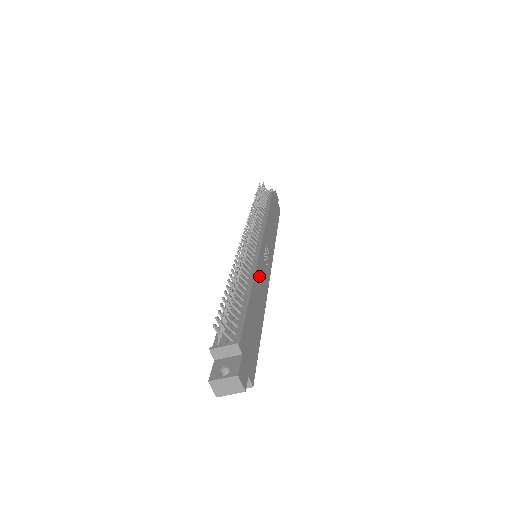
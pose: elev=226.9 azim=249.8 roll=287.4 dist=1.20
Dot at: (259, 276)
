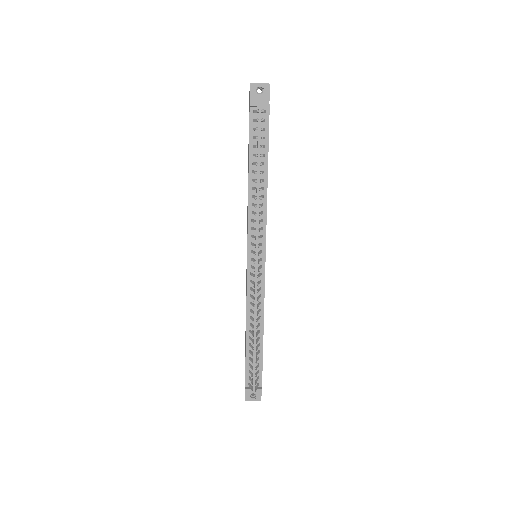
Dot at: occluded
